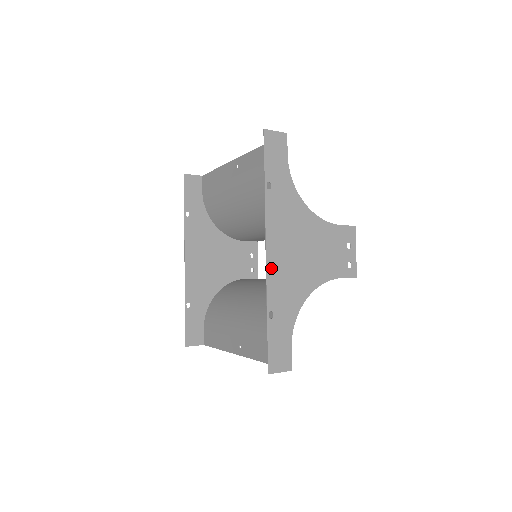
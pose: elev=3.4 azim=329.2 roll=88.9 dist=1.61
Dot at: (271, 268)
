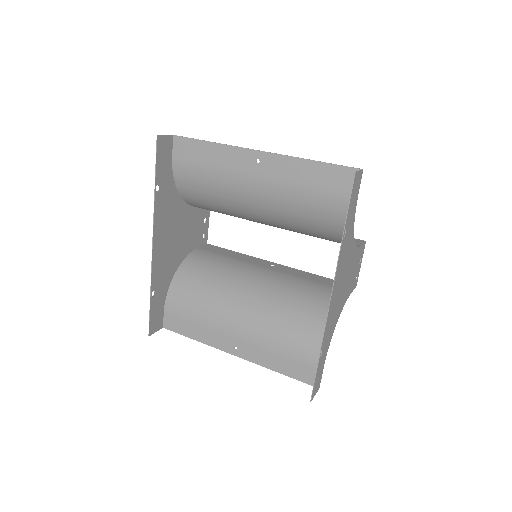
Dot at: (329, 313)
